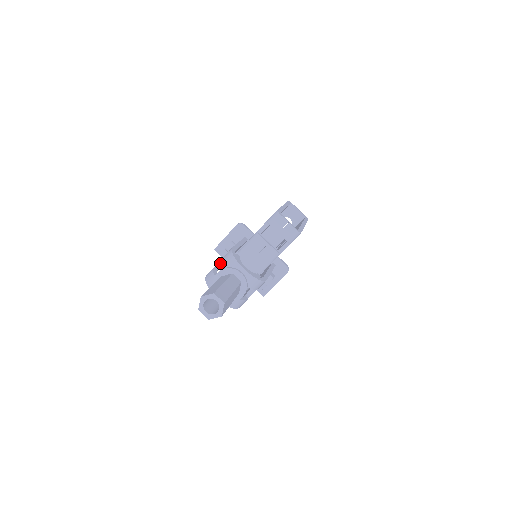
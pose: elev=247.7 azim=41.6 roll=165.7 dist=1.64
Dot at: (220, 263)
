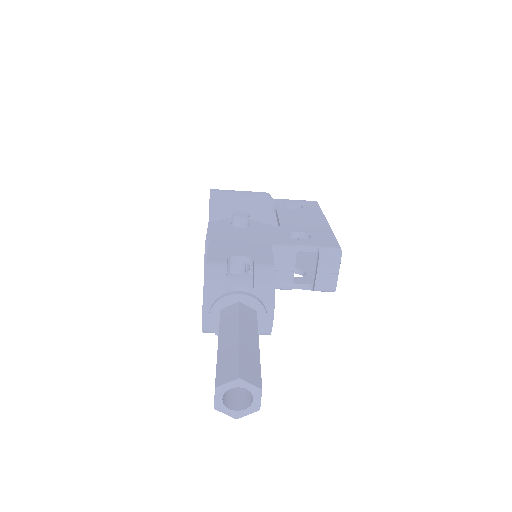
Dot at: (235, 258)
